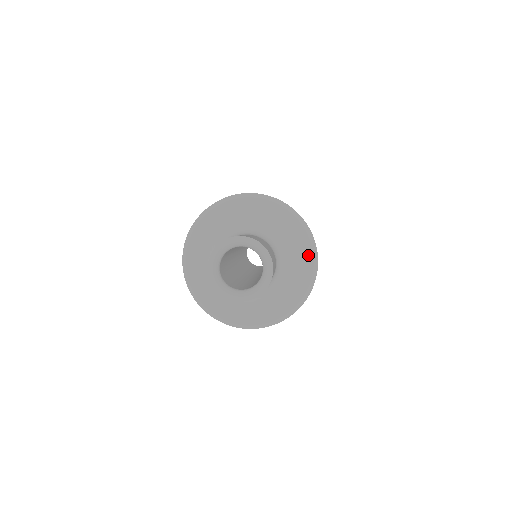
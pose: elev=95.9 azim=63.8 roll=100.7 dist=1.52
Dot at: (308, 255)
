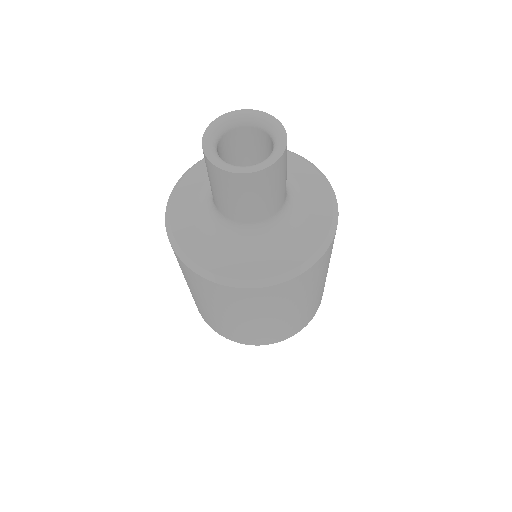
Dot at: (325, 196)
